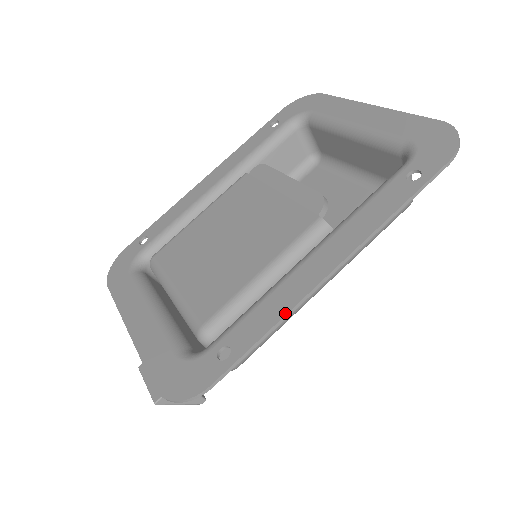
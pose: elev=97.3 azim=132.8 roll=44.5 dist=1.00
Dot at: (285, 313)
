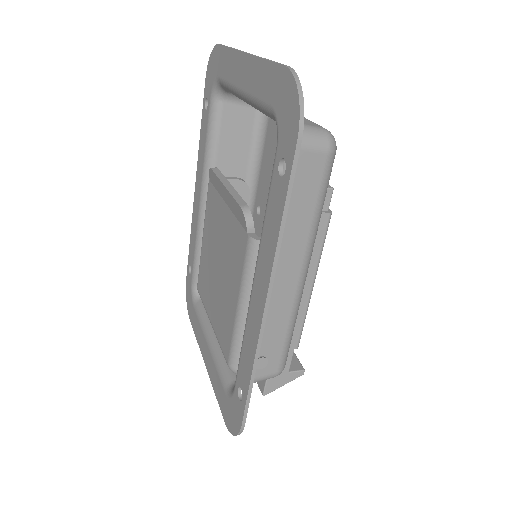
Dot at: (254, 356)
